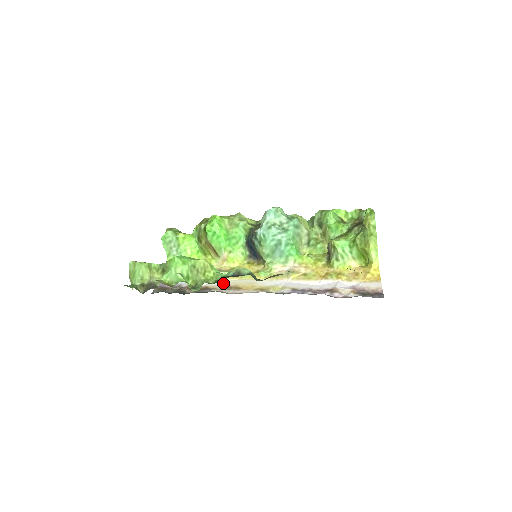
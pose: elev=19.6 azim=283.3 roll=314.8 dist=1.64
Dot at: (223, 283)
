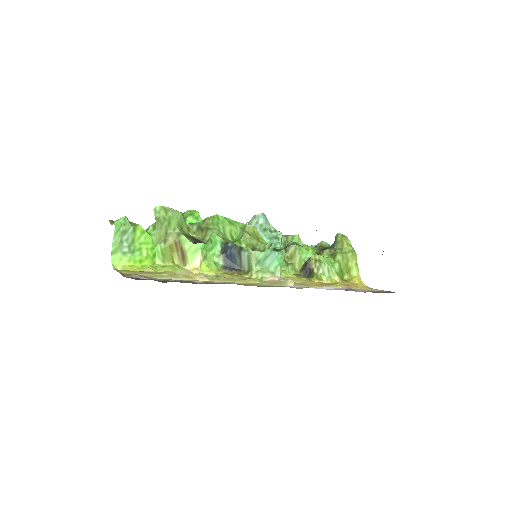
Dot at: (221, 282)
